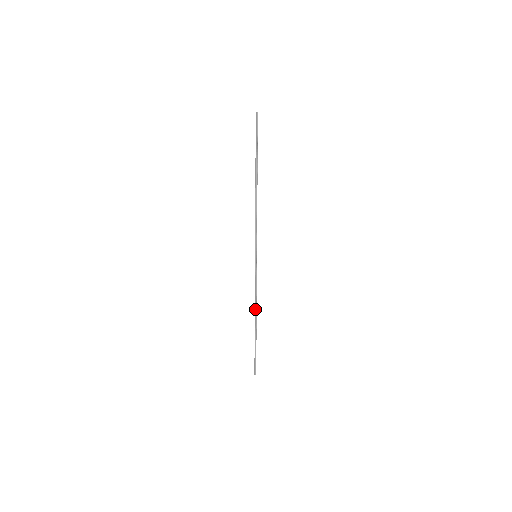
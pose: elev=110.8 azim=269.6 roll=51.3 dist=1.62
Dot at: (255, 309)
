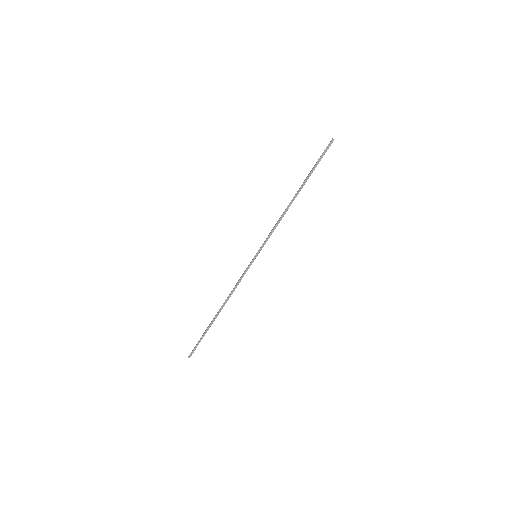
Dot at: (226, 300)
